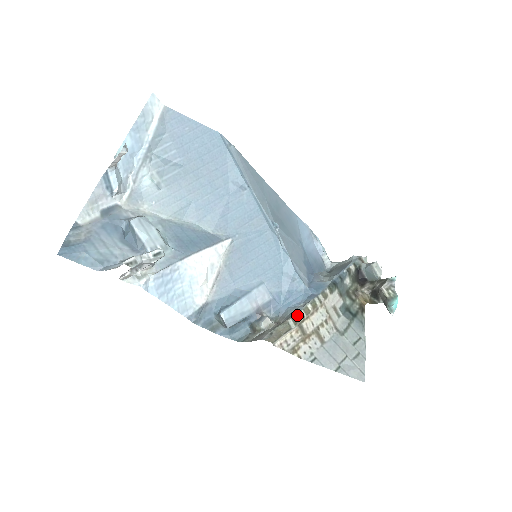
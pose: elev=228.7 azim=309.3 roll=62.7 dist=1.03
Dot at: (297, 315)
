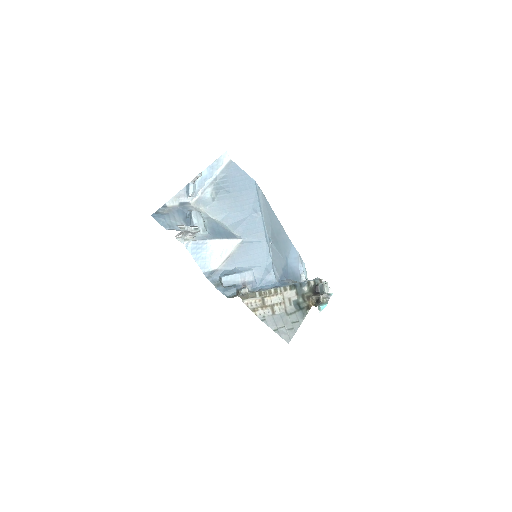
Dot at: (263, 292)
